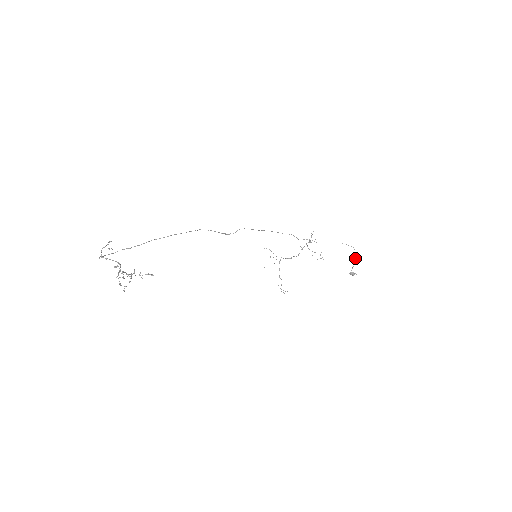
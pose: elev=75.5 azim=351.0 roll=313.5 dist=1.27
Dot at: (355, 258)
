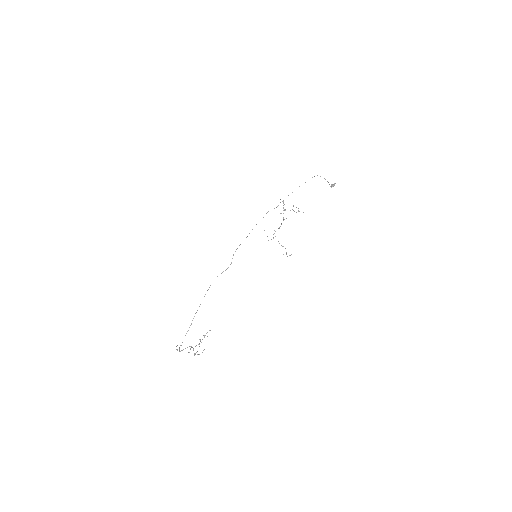
Dot at: occluded
